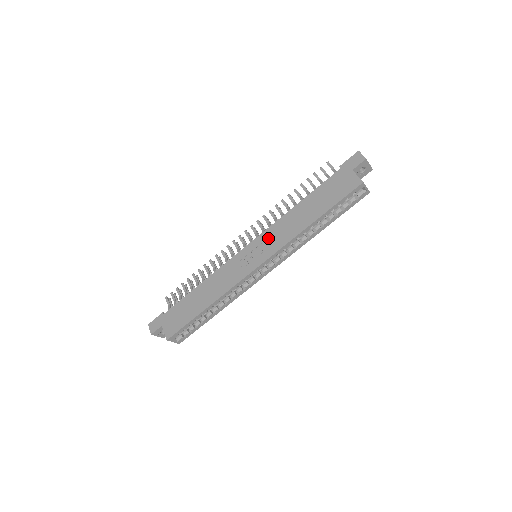
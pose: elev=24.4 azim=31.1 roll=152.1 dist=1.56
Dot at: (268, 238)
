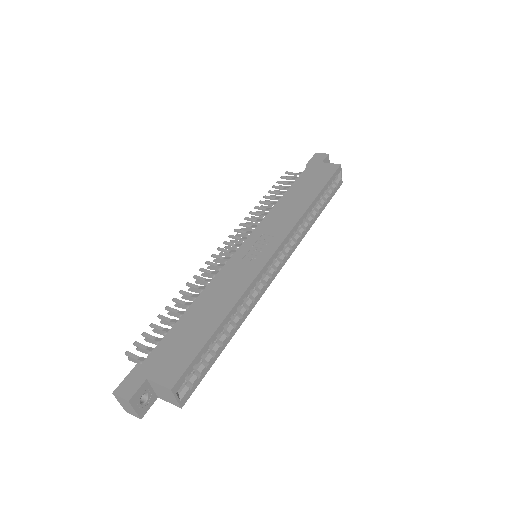
Dot at: (268, 228)
